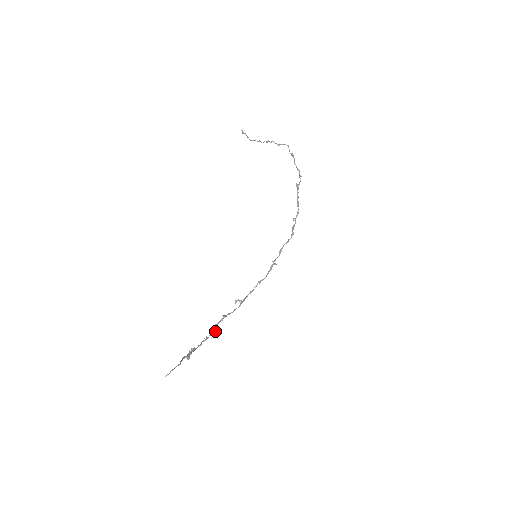
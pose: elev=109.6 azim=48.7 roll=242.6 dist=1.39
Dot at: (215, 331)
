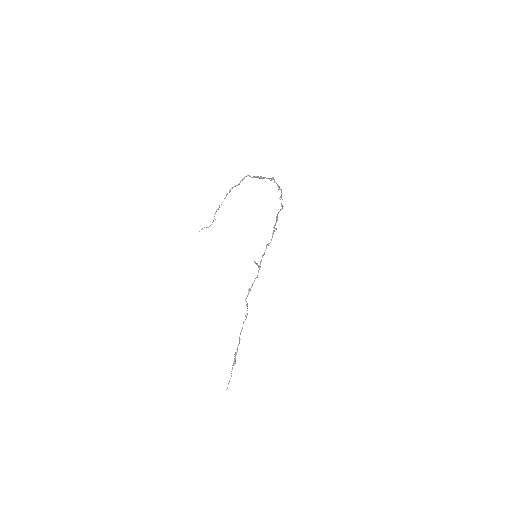
Dot at: (246, 316)
